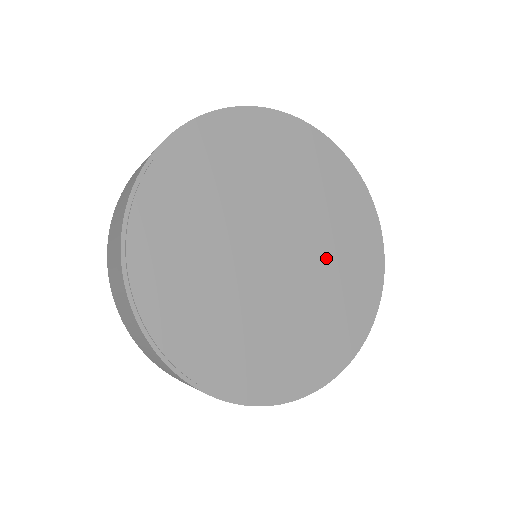
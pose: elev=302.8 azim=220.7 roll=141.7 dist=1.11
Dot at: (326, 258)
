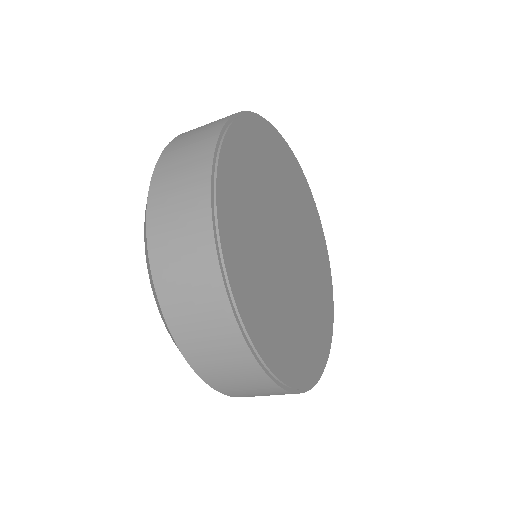
Dot at: (305, 239)
